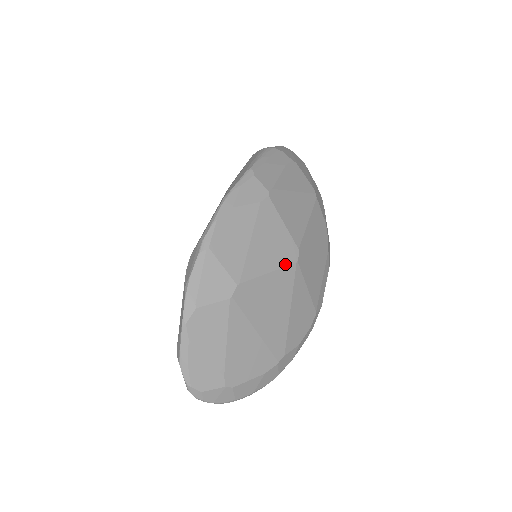
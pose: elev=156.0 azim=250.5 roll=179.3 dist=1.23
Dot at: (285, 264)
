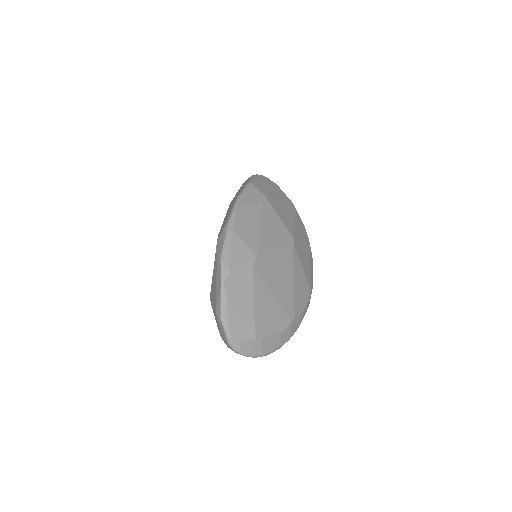
Dot at: (286, 246)
